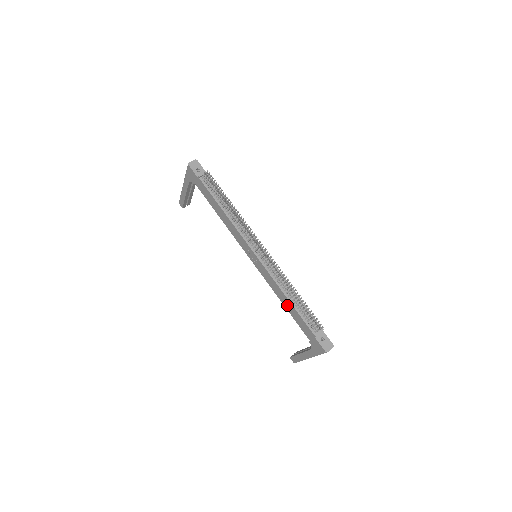
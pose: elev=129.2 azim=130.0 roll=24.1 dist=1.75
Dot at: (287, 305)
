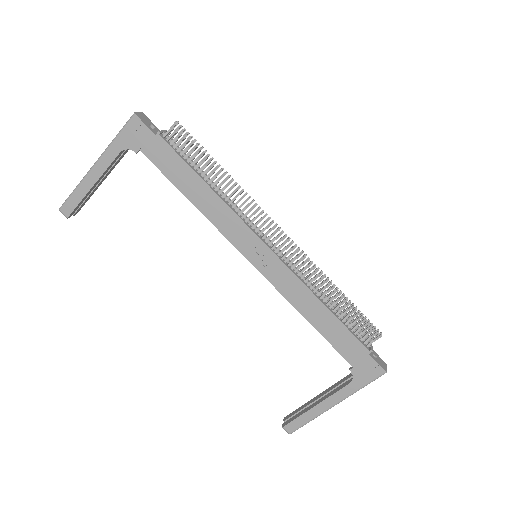
Dot at: (319, 319)
